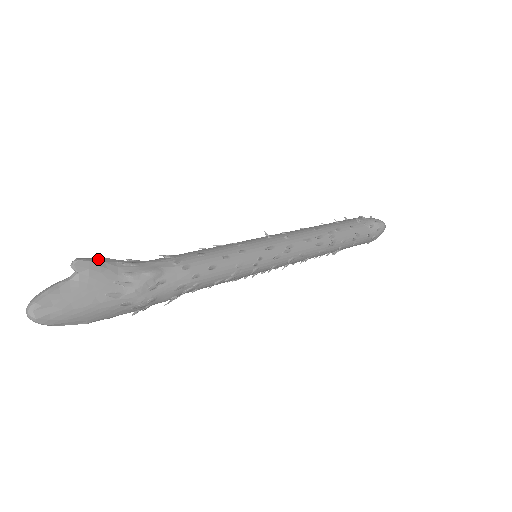
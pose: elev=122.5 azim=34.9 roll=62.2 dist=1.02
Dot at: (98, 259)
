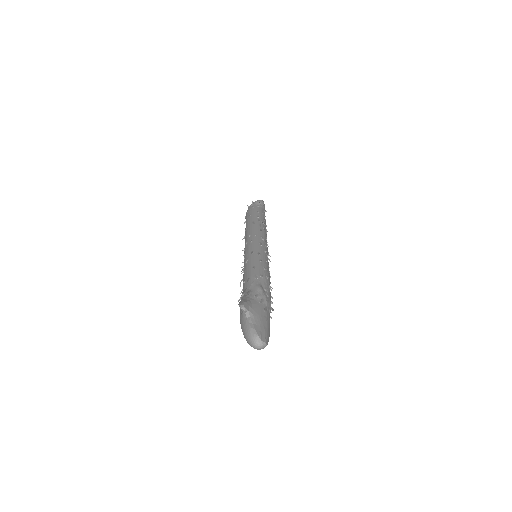
Dot at: (243, 300)
